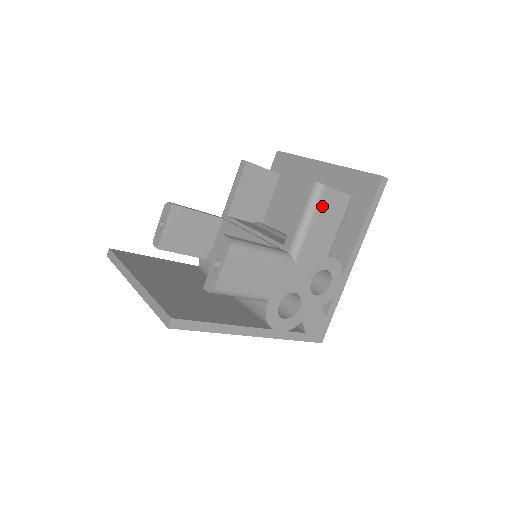
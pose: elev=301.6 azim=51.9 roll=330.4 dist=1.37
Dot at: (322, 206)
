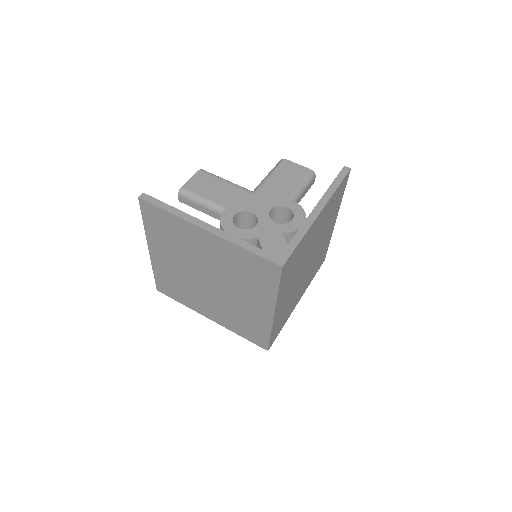
Dot at: (282, 169)
